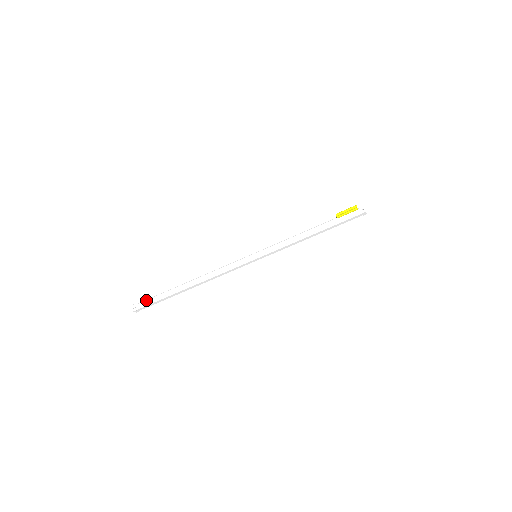
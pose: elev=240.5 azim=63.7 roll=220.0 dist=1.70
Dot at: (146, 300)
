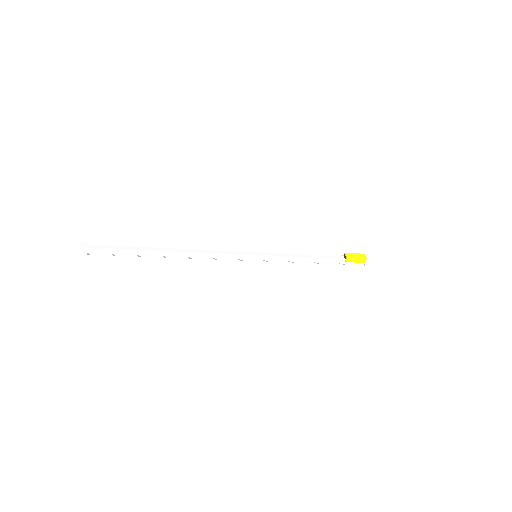
Dot at: (105, 250)
